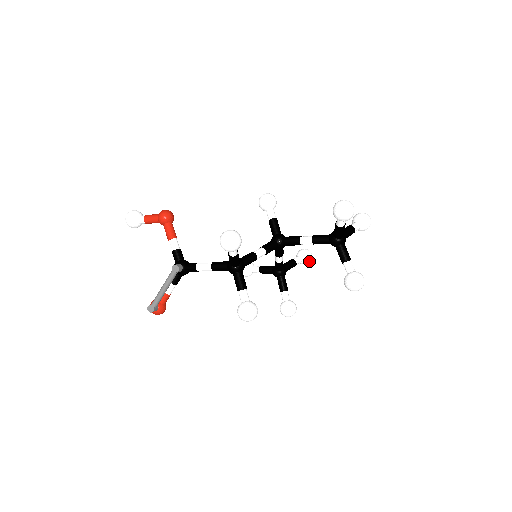
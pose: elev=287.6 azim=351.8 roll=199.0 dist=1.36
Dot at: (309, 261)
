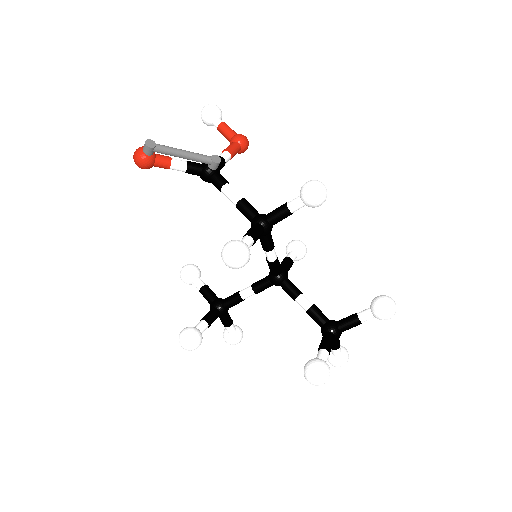
Dot at: (234, 342)
